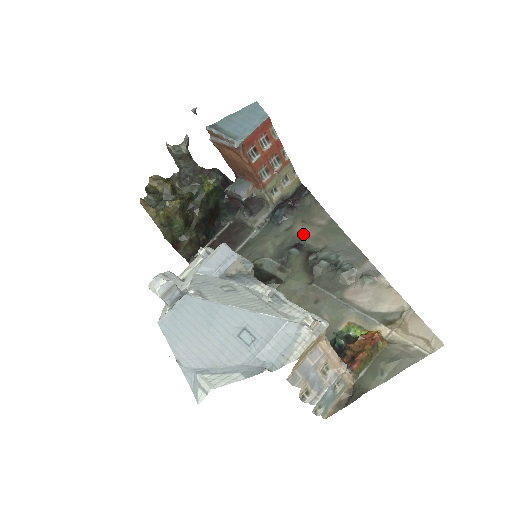
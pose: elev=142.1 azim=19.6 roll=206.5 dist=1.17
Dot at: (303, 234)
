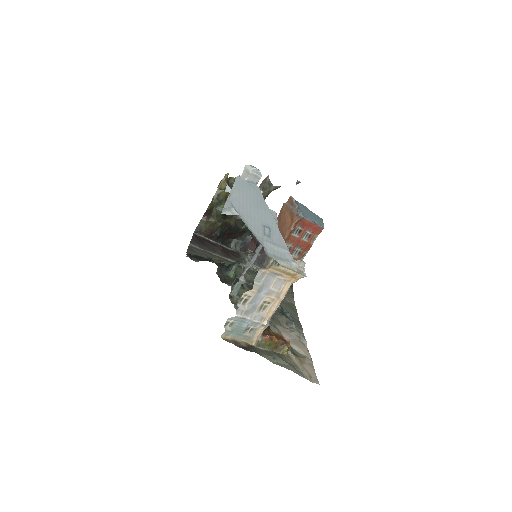
Dot at: occluded
